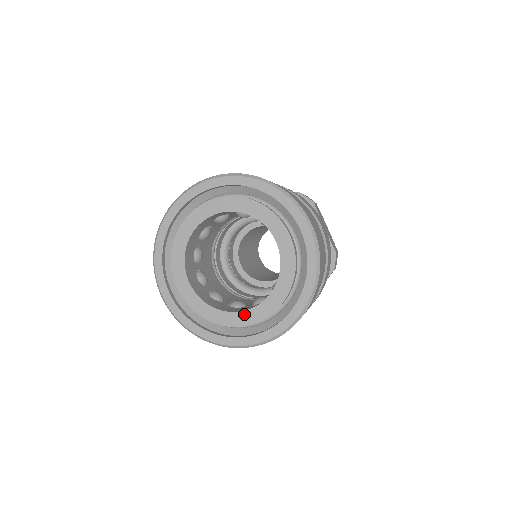
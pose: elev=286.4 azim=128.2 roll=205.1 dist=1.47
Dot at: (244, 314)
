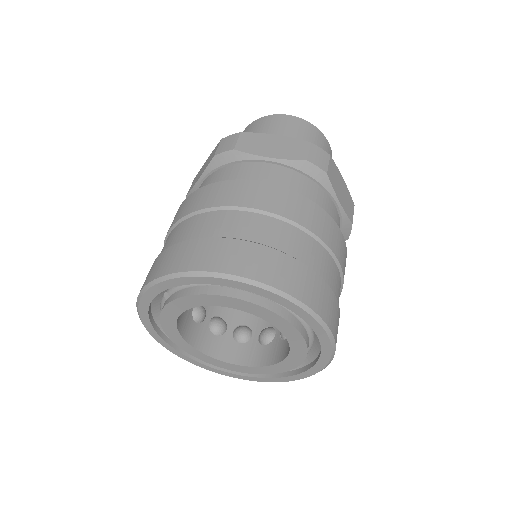
Dot at: (253, 368)
